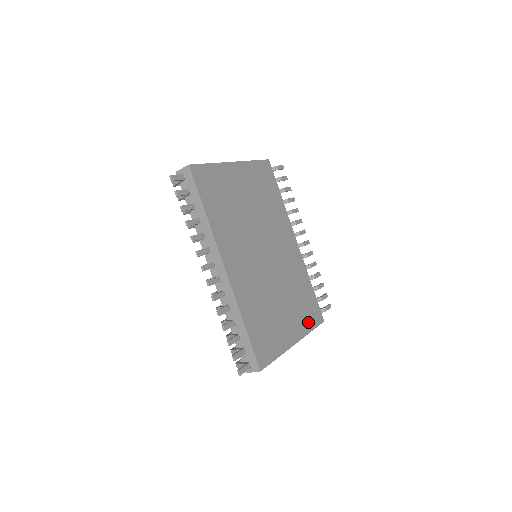
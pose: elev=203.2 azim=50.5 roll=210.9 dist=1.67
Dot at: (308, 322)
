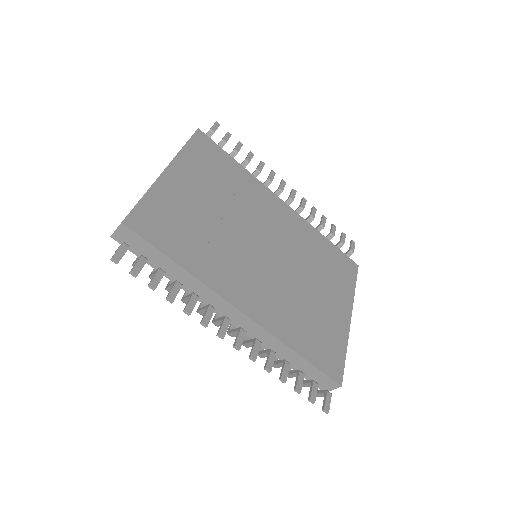
Dot at: (347, 283)
